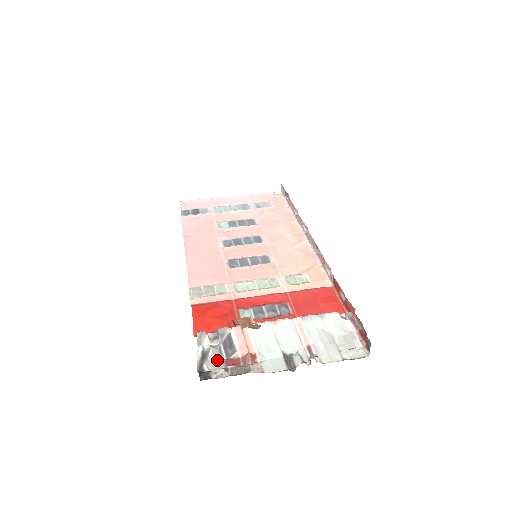
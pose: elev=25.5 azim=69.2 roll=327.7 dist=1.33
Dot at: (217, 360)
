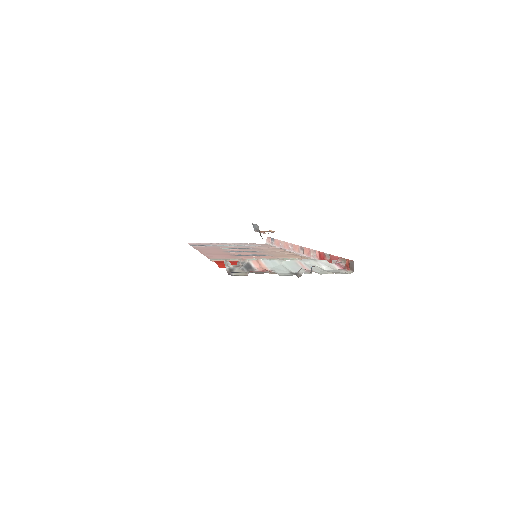
Dot at: occluded
